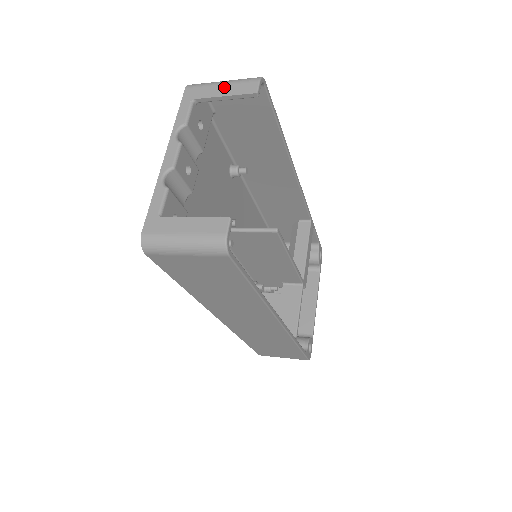
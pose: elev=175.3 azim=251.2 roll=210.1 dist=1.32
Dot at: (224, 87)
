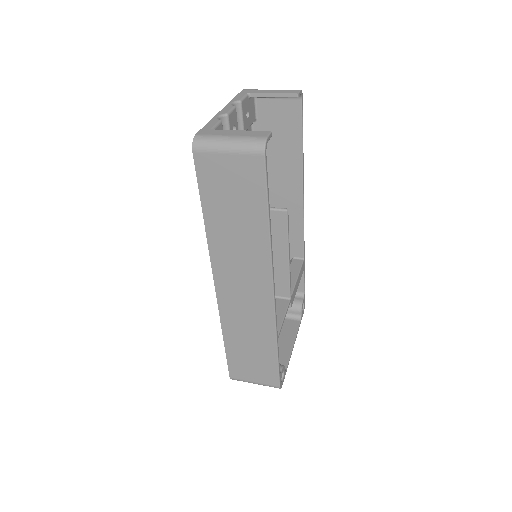
Dot at: (273, 90)
